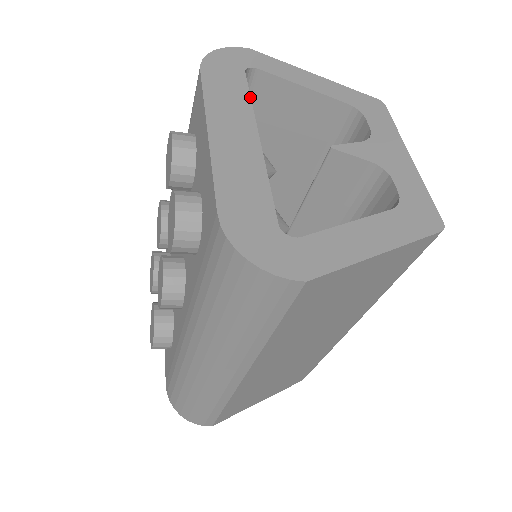
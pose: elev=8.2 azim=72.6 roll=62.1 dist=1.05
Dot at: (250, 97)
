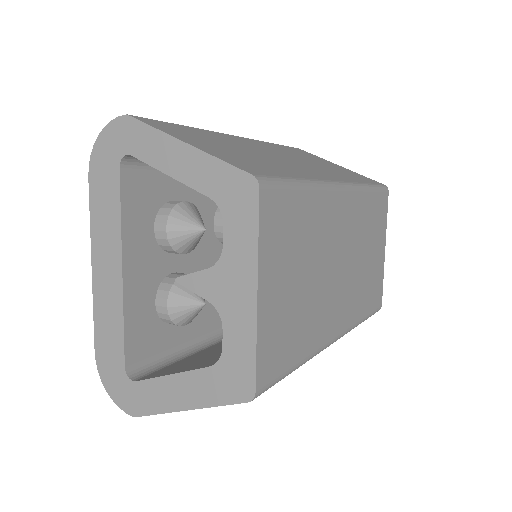
Dot at: (120, 211)
